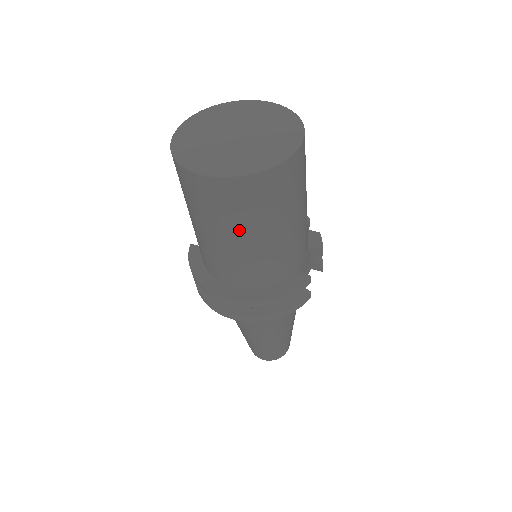
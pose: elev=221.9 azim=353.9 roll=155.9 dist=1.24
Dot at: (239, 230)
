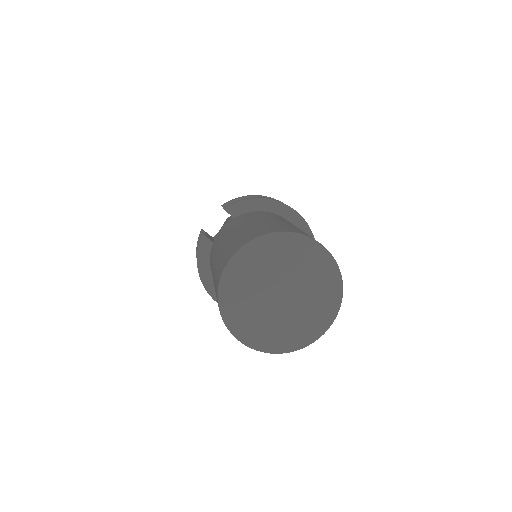
Dot at: occluded
